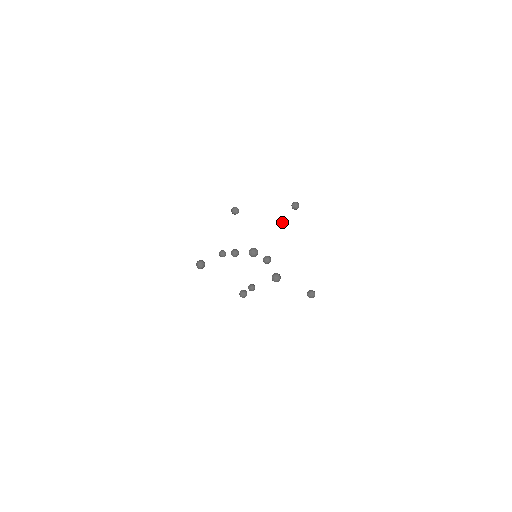
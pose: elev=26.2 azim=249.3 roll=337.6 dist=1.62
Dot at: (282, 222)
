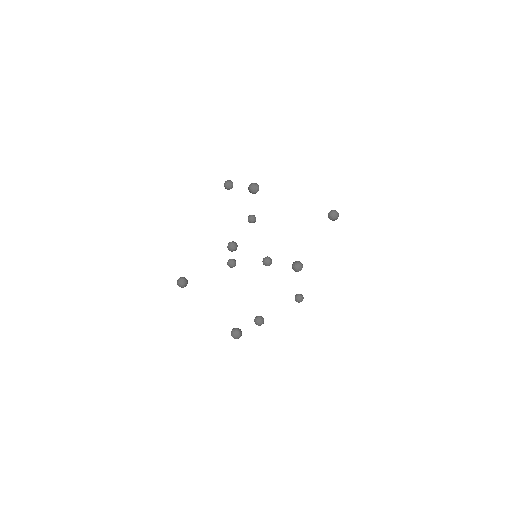
Dot at: (295, 271)
